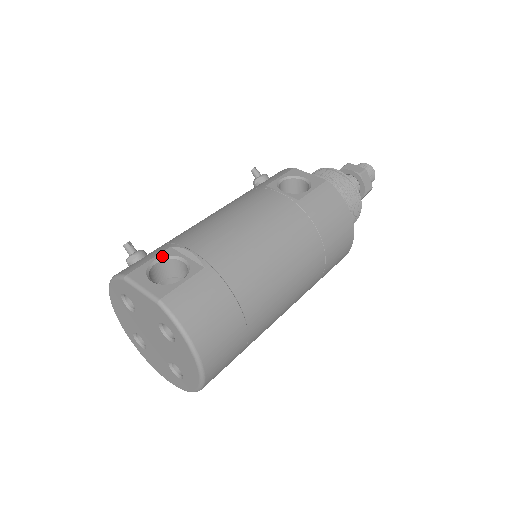
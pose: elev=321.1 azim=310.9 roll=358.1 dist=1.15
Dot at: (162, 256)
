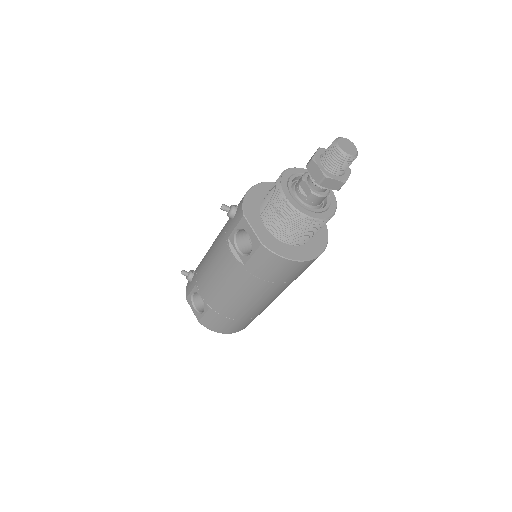
Dot at: (194, 291)
